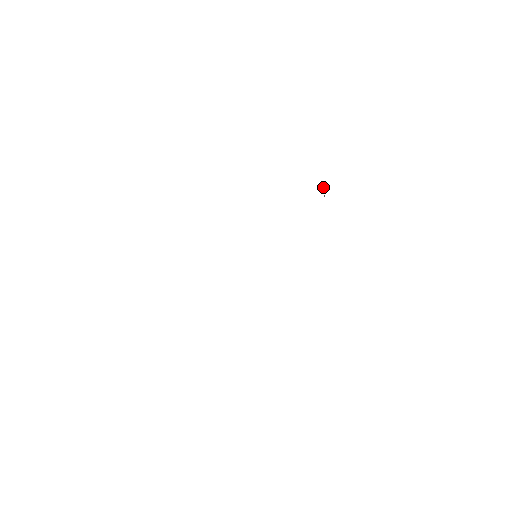
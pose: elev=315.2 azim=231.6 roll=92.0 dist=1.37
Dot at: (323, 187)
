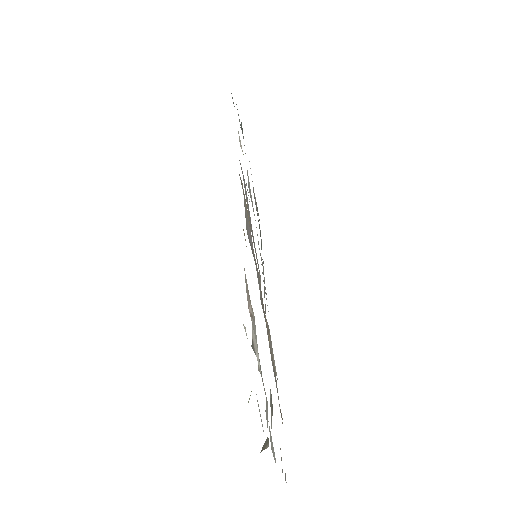
Dot at: (239, 138)
